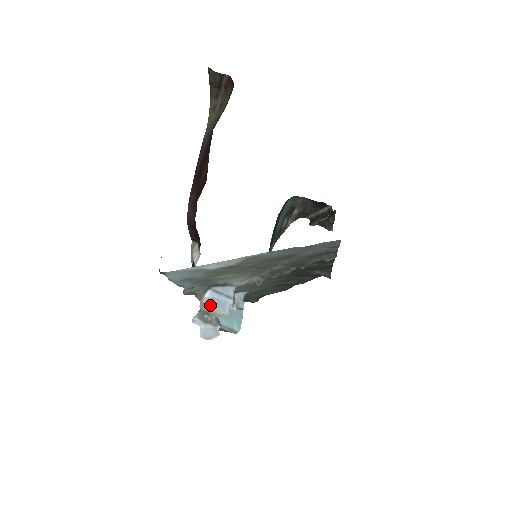
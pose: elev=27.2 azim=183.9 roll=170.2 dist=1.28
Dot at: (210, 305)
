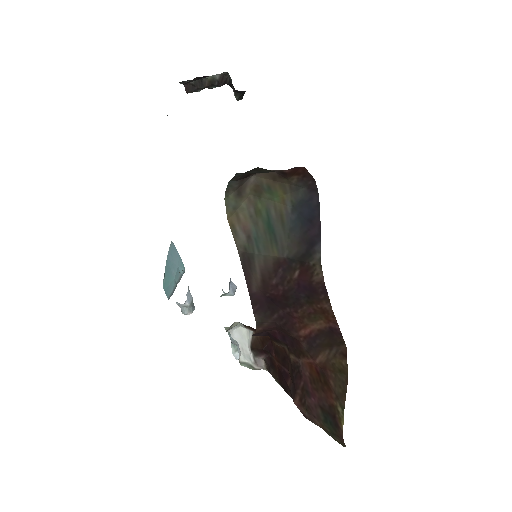
Dot at: occluded
